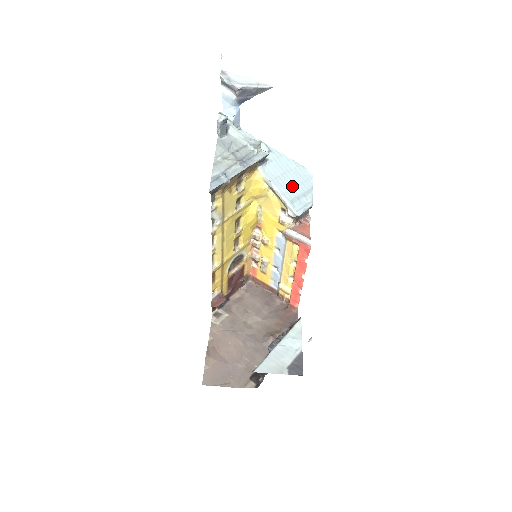
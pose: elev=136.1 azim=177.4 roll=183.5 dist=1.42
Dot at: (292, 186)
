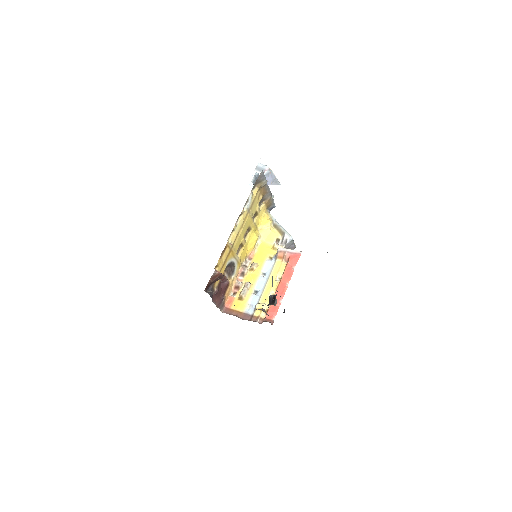
Dot at: occluded
